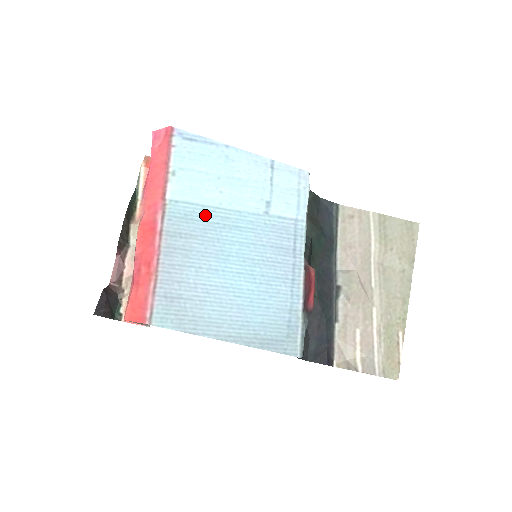
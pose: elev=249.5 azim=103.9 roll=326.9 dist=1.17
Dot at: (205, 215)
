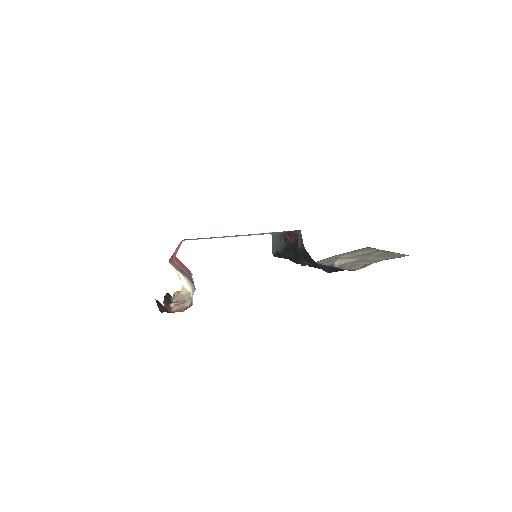
Dot at: occluded
